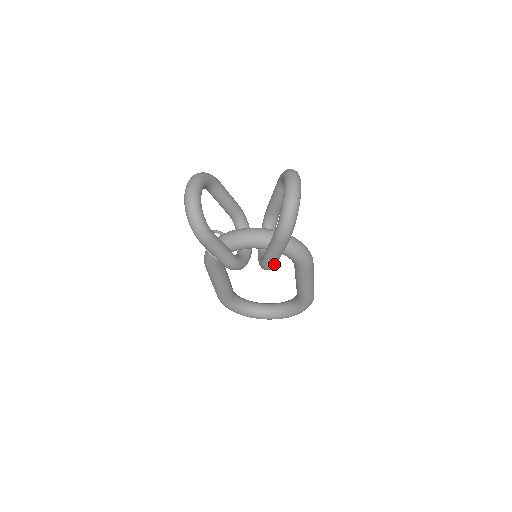
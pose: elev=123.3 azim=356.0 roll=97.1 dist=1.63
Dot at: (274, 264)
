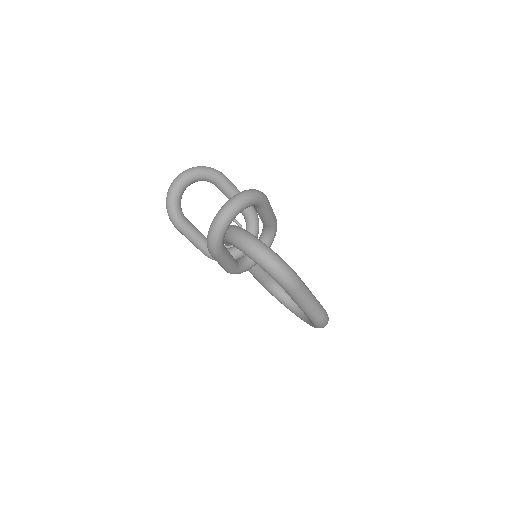
Dot at: (227, 271)
